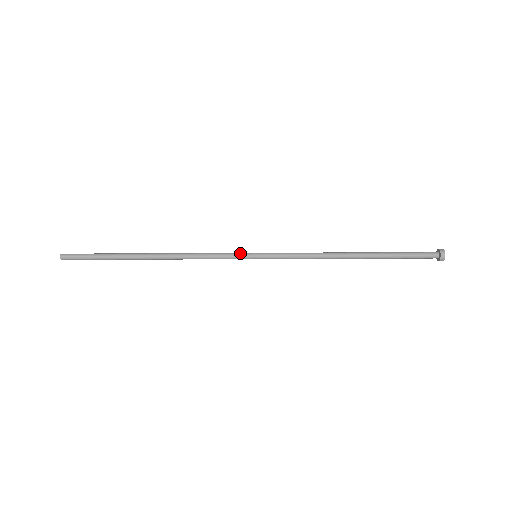
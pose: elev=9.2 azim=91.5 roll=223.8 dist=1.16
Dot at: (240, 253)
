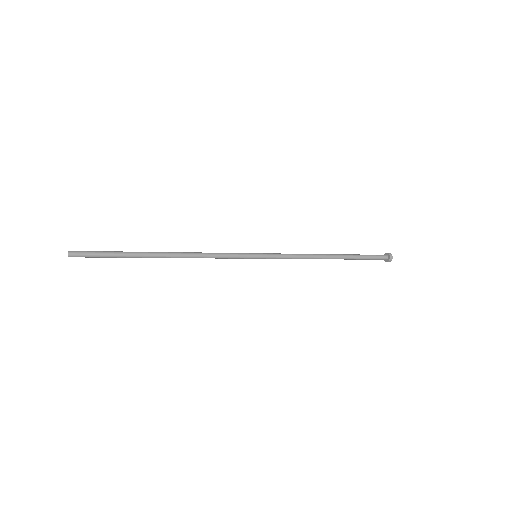
Dot at: (244, 254)
